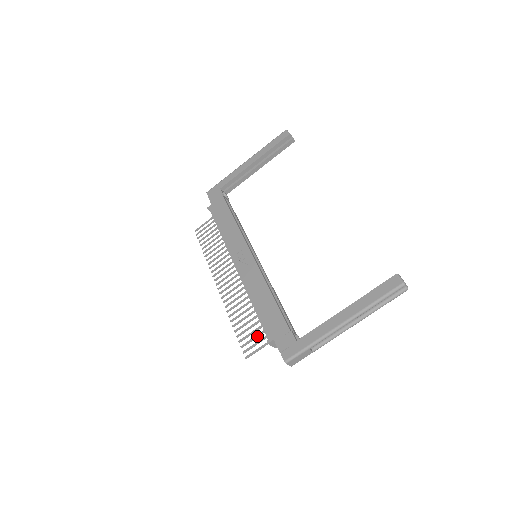
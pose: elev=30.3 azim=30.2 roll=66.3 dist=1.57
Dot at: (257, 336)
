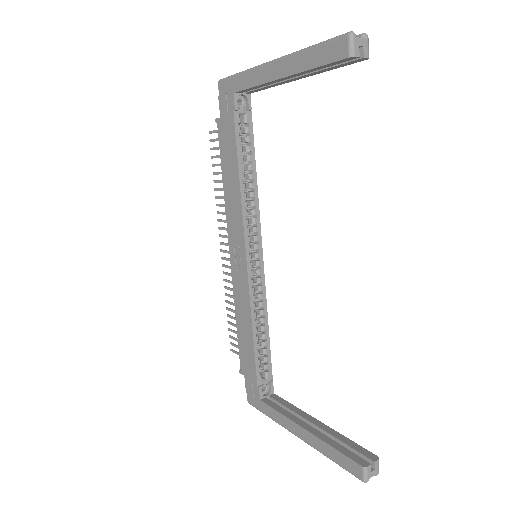
Dot at: occluded
